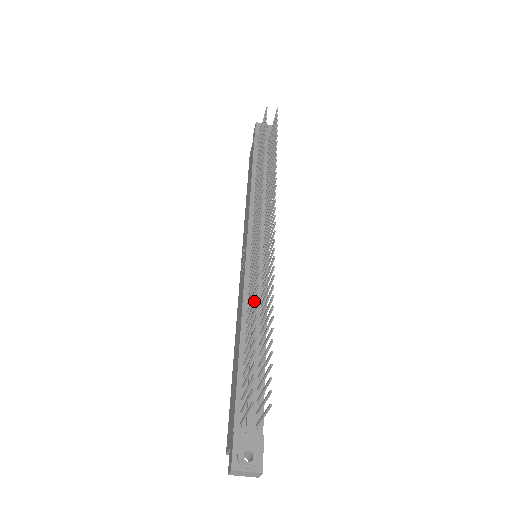
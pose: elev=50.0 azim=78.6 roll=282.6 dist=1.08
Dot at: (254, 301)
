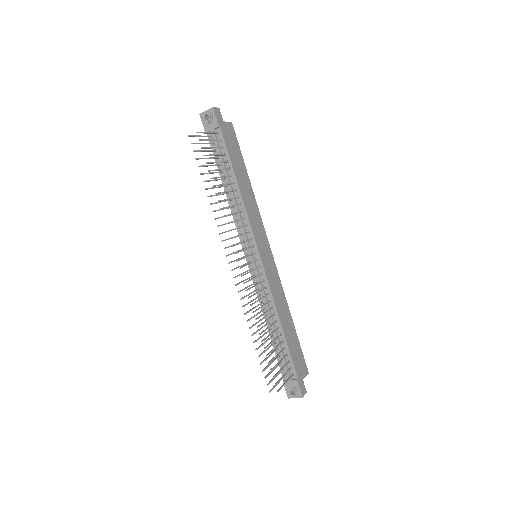
Dot at: occluded
